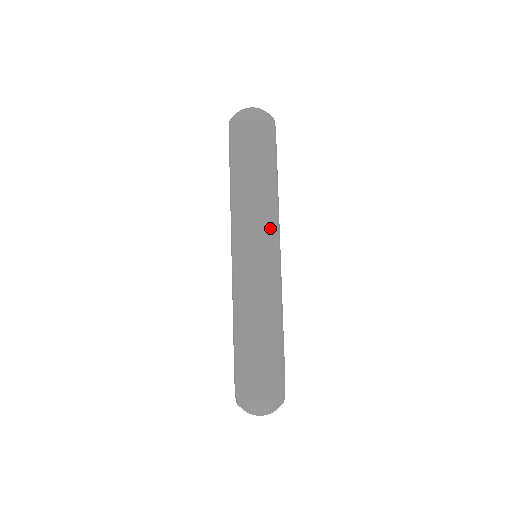
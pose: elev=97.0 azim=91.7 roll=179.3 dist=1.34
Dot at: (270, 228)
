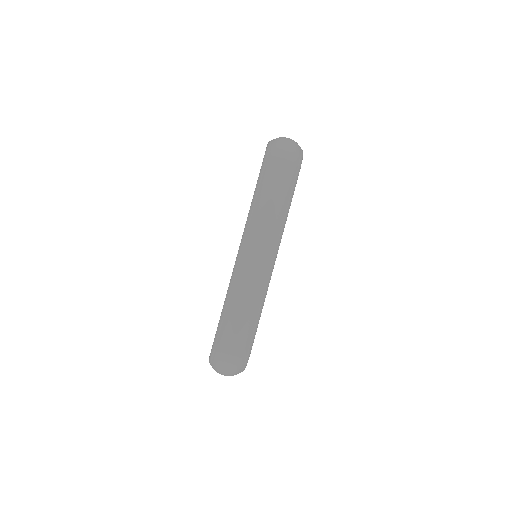
Dot at: (273, 242)
